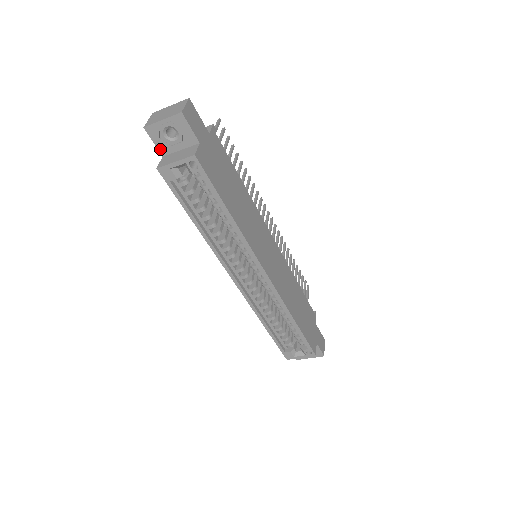
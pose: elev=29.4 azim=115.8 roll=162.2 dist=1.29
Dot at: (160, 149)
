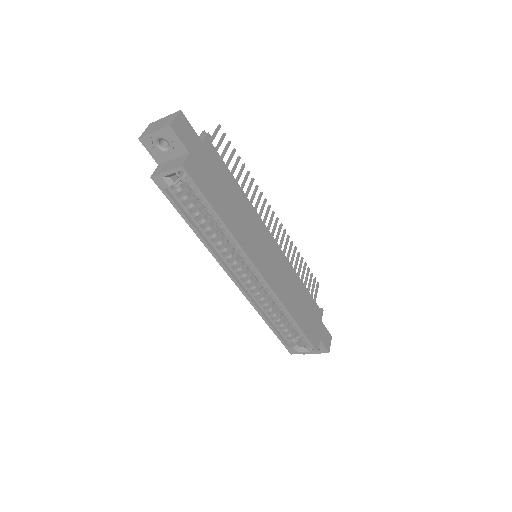
Dot at: (155, 158)
